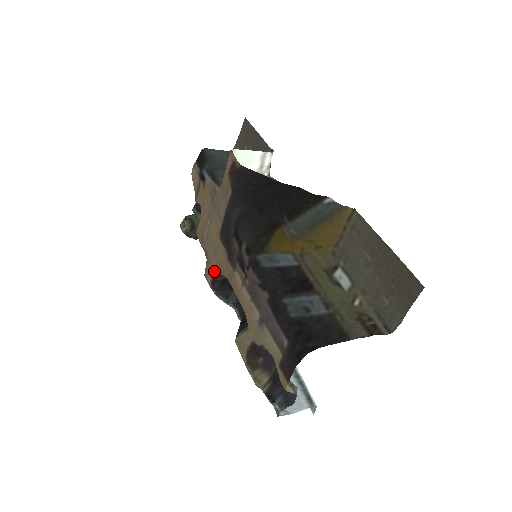
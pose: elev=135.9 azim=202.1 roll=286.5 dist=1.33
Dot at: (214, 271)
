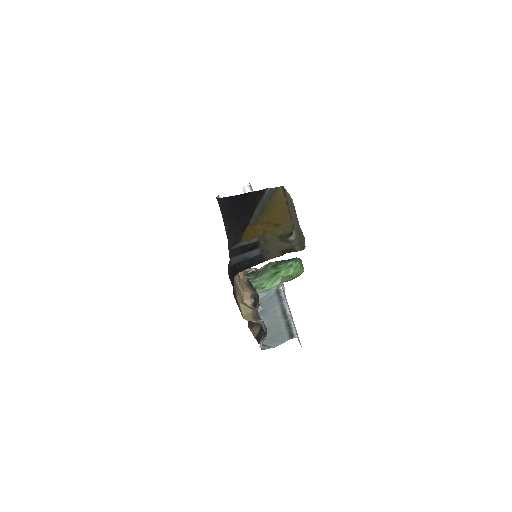
Dot at: occluded
